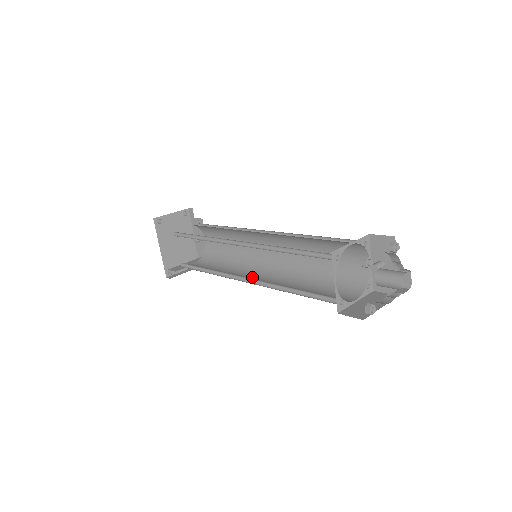
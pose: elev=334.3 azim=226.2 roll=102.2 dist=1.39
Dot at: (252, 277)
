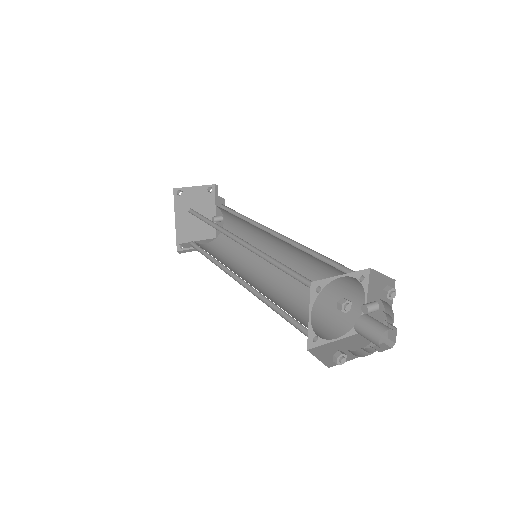
Dot at: (249, 277)
